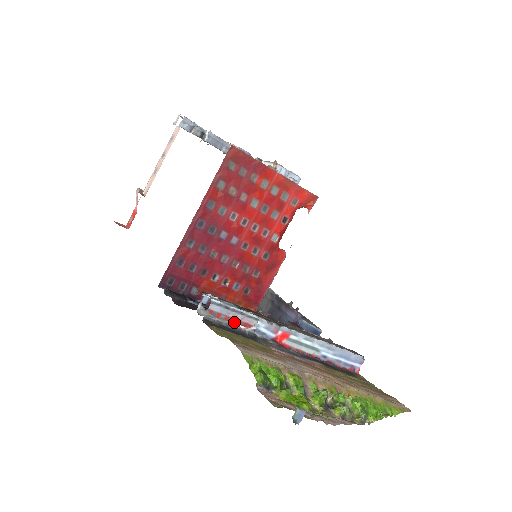
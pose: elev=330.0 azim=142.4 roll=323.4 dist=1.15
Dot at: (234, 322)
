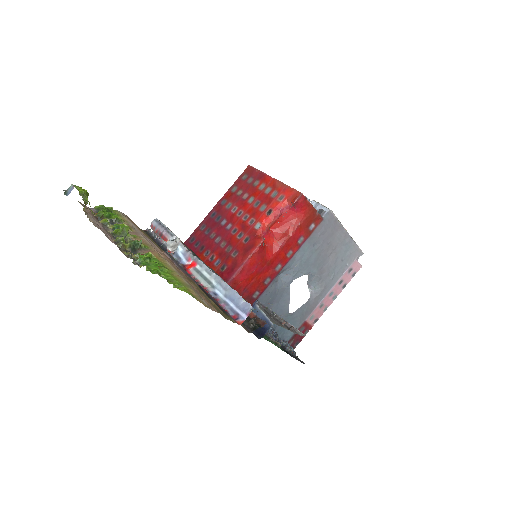
Dot at: (160, 236)
